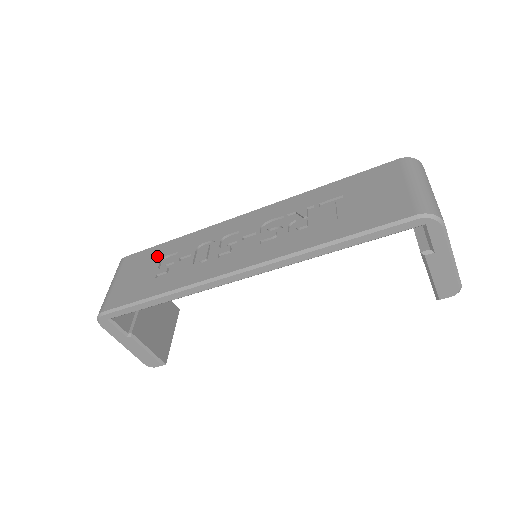
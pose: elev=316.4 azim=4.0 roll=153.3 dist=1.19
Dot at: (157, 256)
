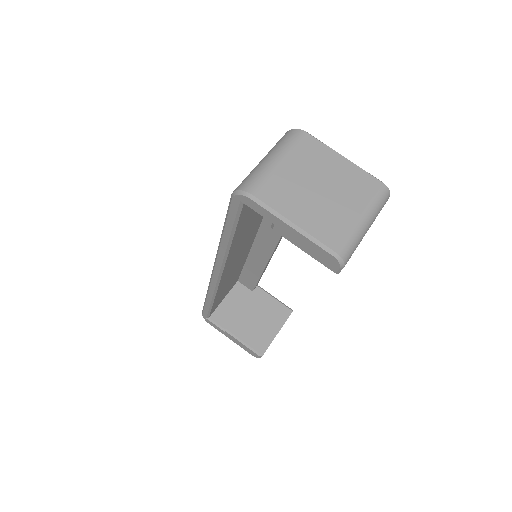
Dot at: occluded
